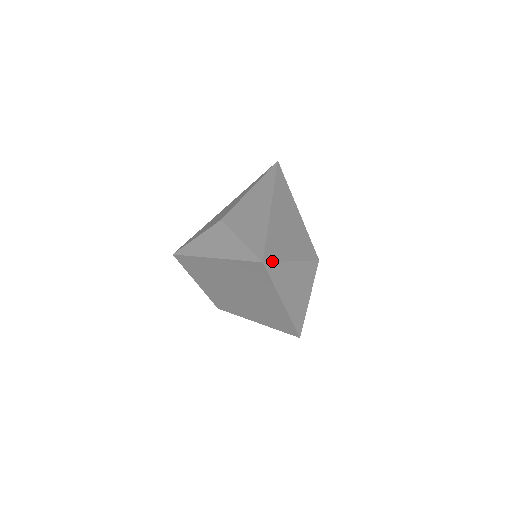
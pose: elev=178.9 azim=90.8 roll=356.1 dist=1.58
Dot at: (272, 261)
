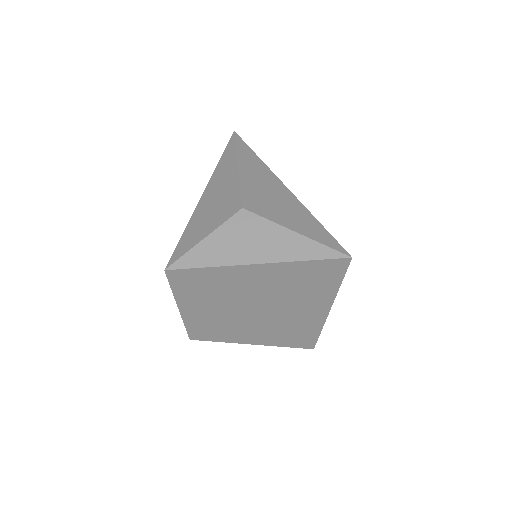
Dot at: occluded
